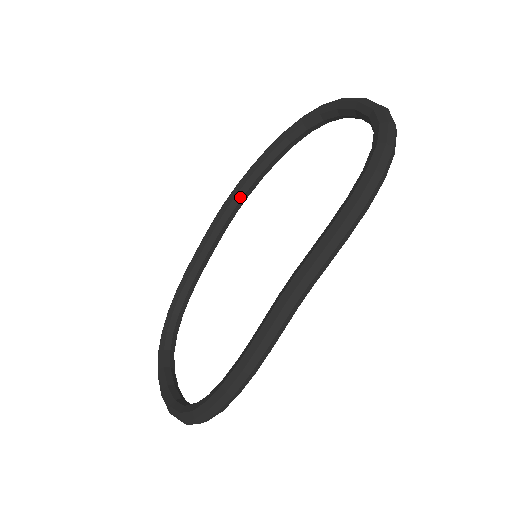
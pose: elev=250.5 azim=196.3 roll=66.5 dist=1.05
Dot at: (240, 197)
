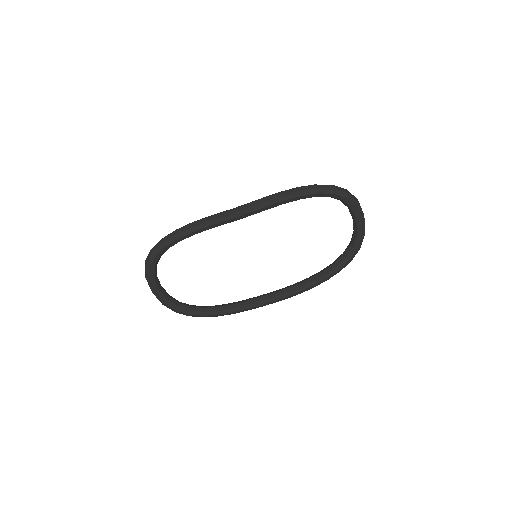
Dot at: occluded
